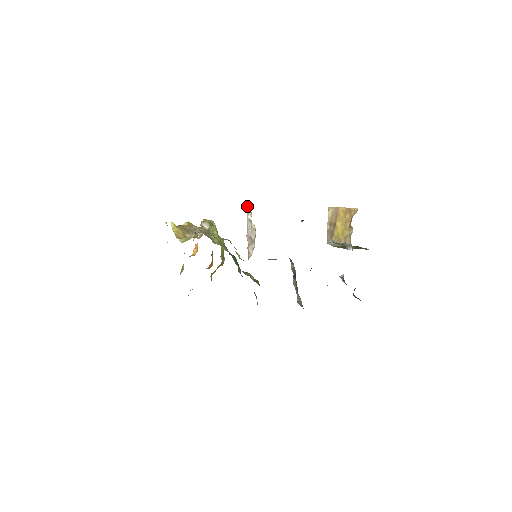
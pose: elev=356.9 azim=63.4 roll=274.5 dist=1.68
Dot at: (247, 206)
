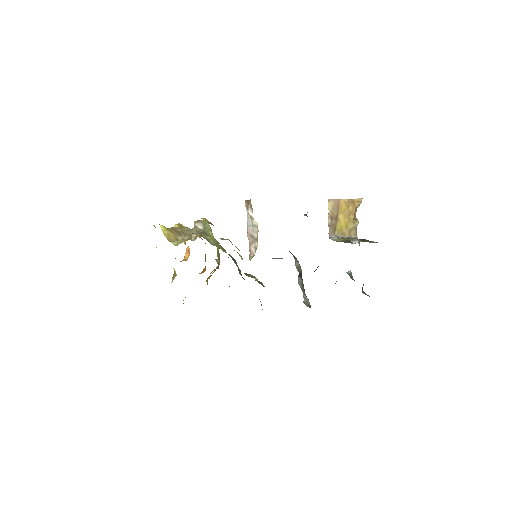
Dot at: (246, 201)
